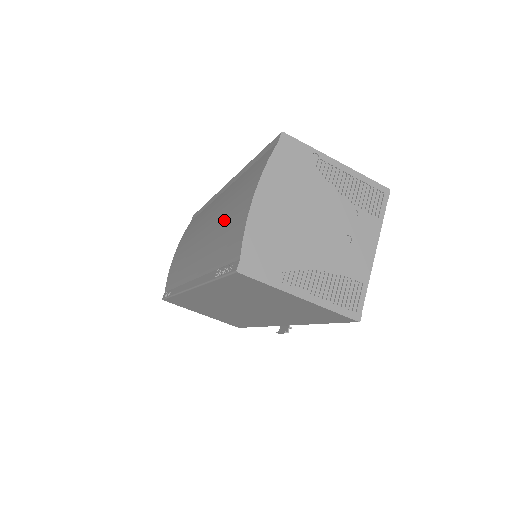
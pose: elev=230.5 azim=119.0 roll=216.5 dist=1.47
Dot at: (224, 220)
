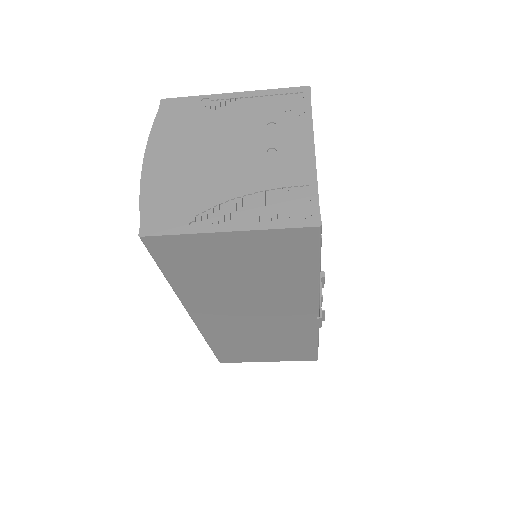
Dot at: occluded
